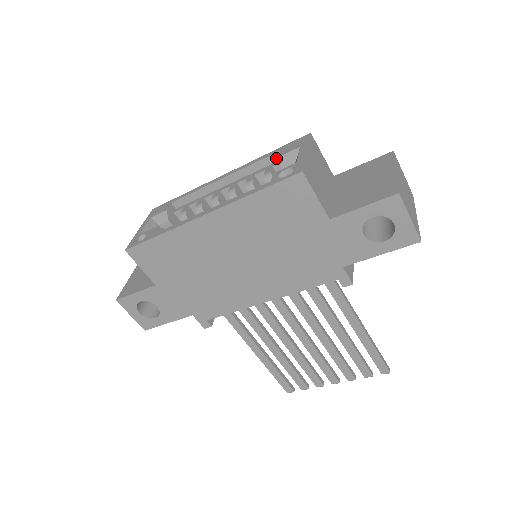
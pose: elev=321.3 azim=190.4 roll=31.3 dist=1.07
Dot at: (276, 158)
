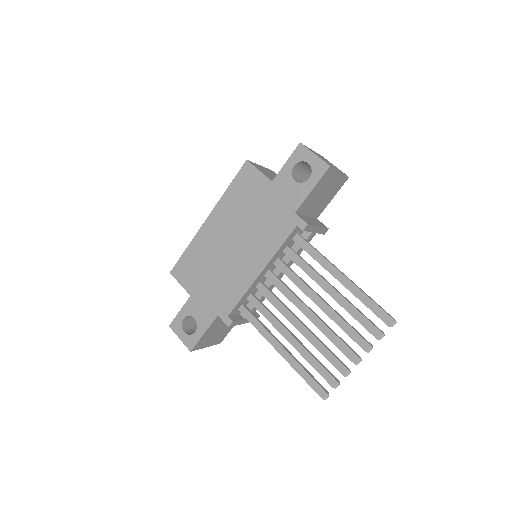
Dot at: occluded
